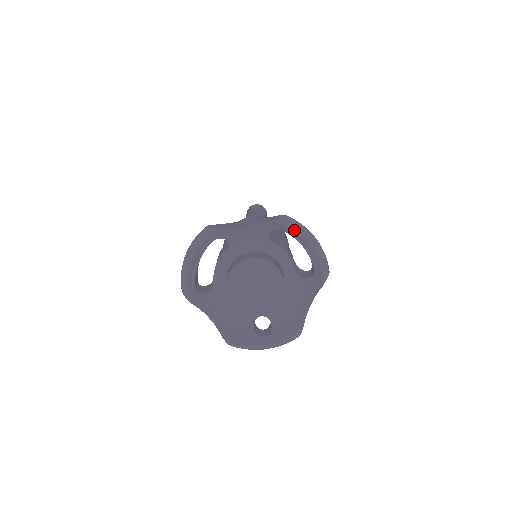
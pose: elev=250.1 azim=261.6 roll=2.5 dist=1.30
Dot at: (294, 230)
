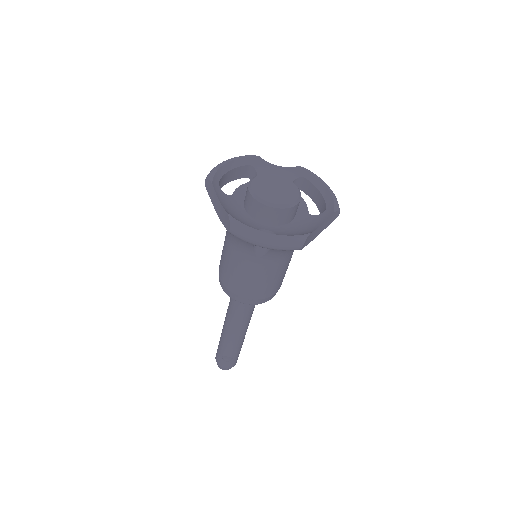
Dot at: (316, 176)
